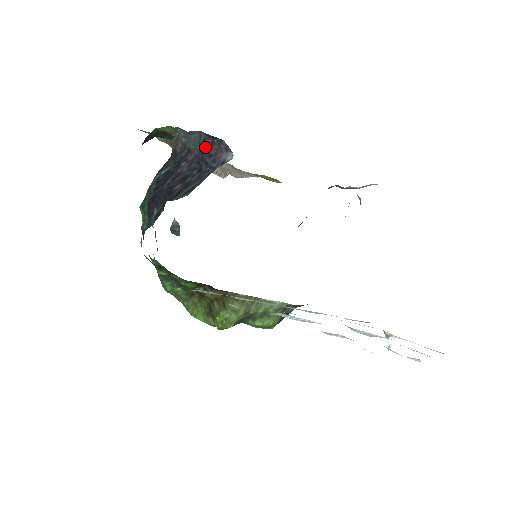
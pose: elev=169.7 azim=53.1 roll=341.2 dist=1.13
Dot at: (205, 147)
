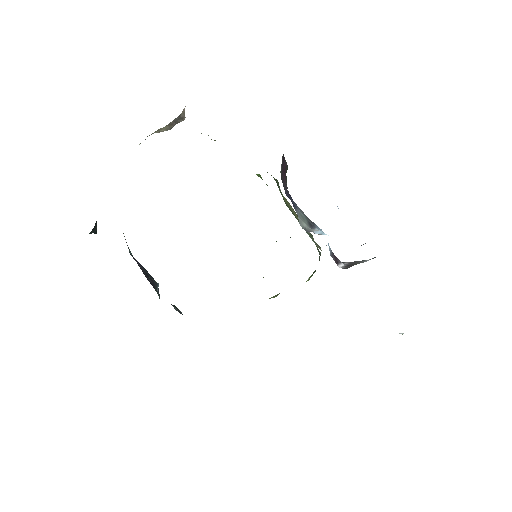
Dot at: occluded
